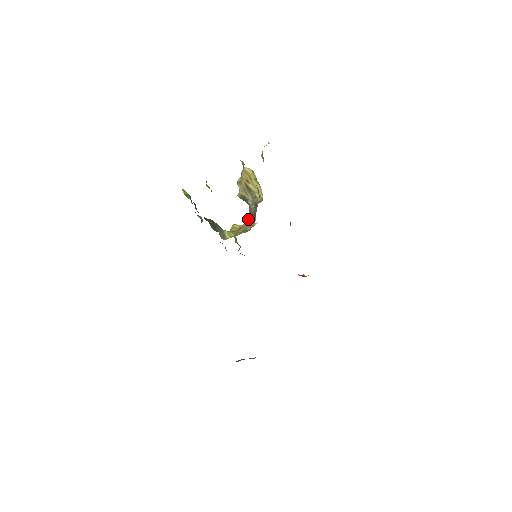
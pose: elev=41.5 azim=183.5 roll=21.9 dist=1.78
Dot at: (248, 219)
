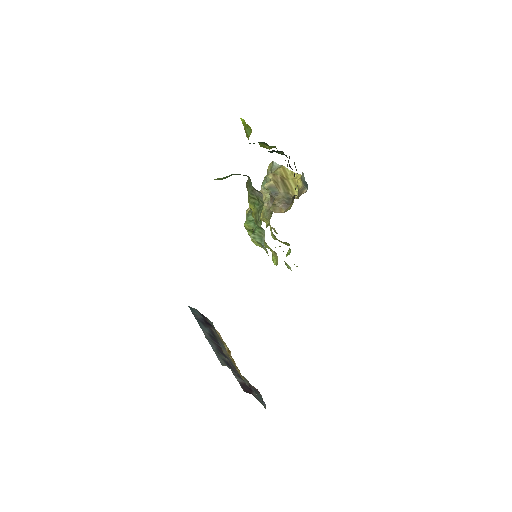
Dot at: (273, 208)
